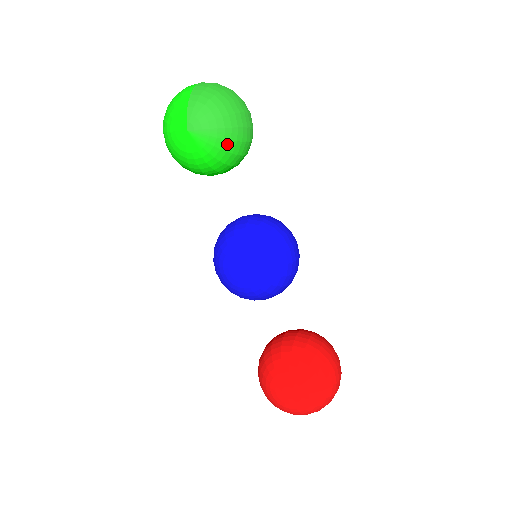
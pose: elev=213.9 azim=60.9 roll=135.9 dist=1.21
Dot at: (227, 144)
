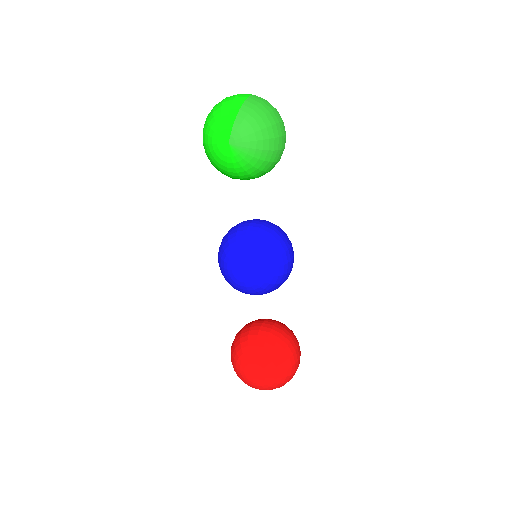
Dot at: (260, 163)
